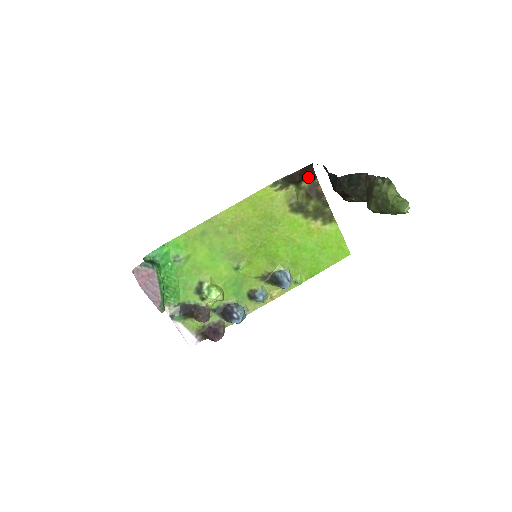
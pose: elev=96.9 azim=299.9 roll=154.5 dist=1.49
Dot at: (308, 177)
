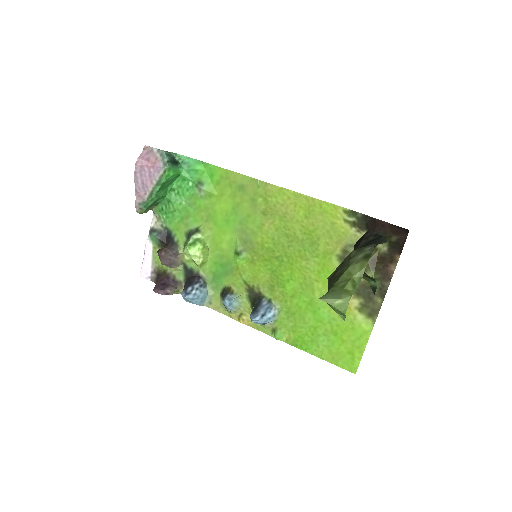
Dot at: (393, 243)
